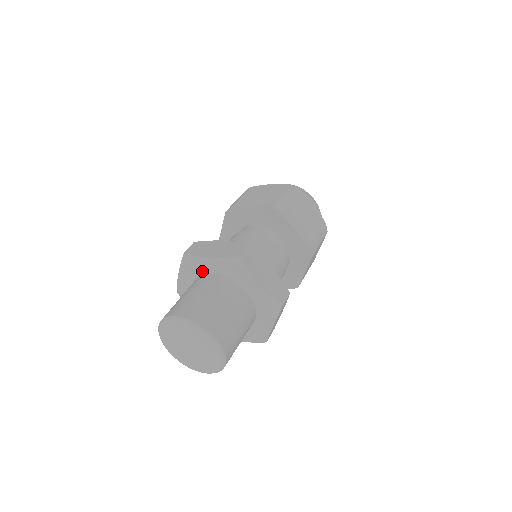
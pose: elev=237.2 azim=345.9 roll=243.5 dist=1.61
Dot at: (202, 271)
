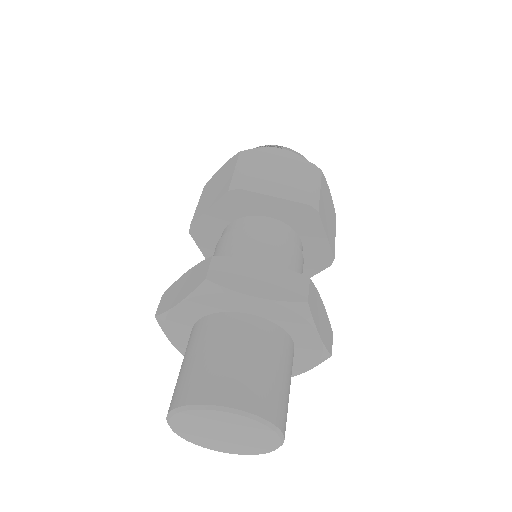
Dot at: (231, 308)
